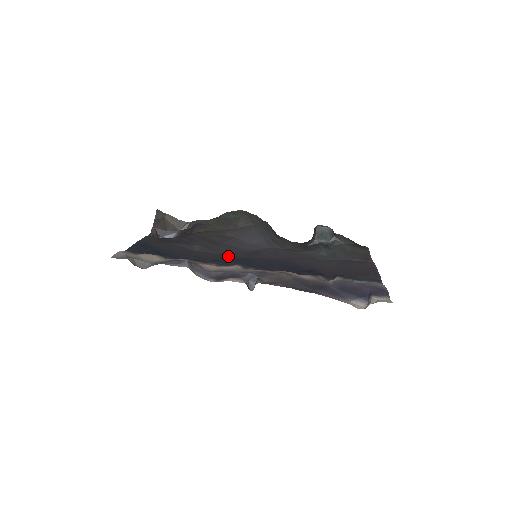
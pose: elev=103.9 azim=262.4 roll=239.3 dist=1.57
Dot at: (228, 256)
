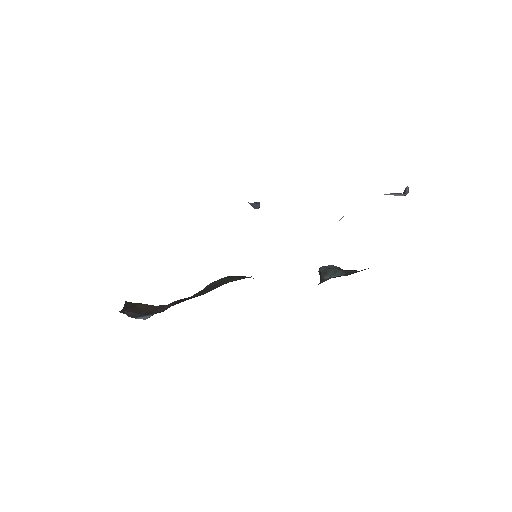
Dot at: occluded
